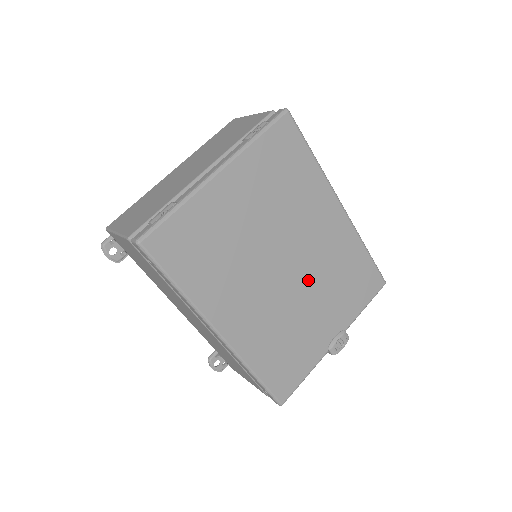
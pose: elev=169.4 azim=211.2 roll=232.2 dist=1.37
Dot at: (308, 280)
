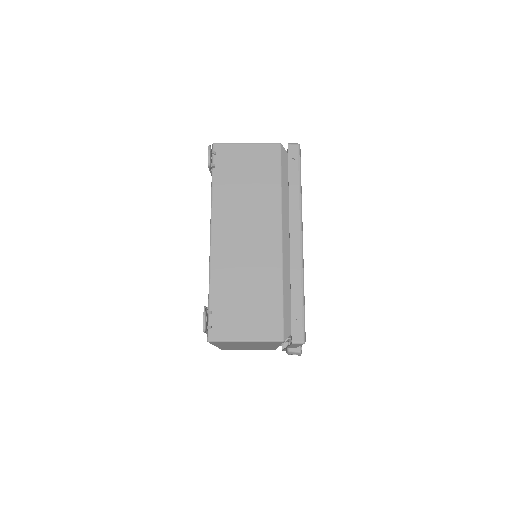
Dot at: occluded
